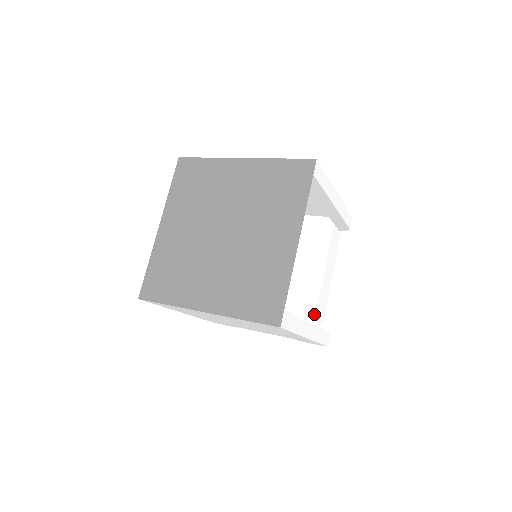
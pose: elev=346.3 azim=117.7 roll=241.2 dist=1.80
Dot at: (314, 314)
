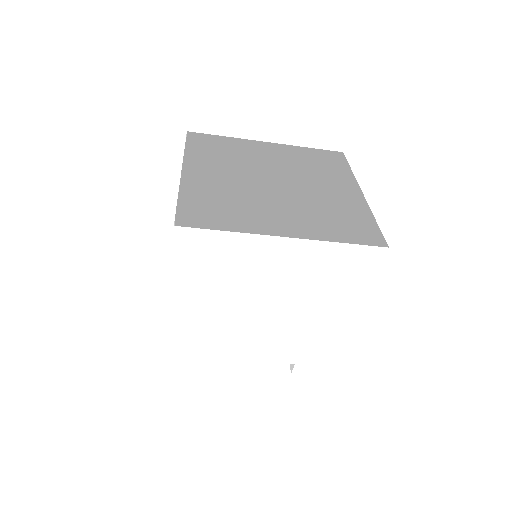
Dot at: occluded
